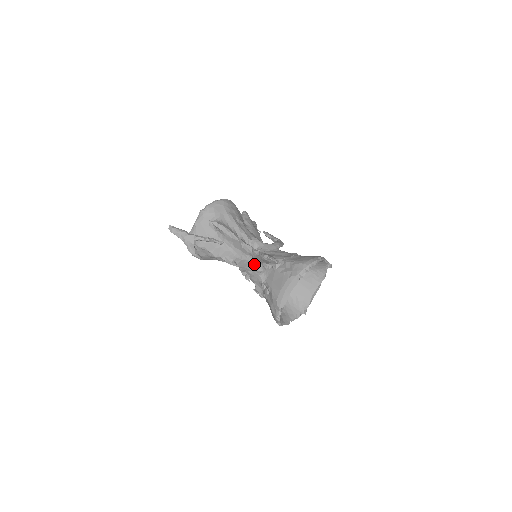
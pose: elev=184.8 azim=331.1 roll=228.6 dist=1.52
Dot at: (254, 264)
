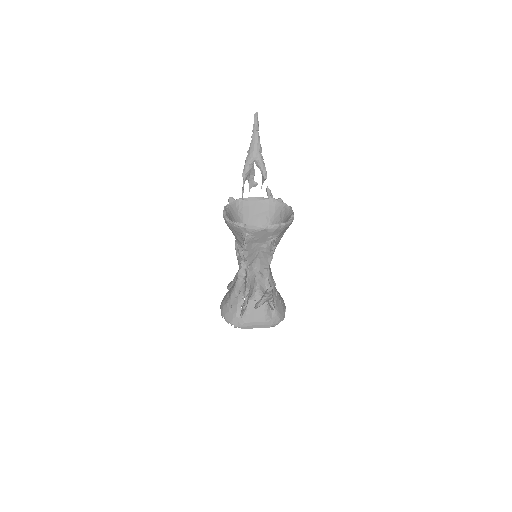
Dot at: (256, 281)
